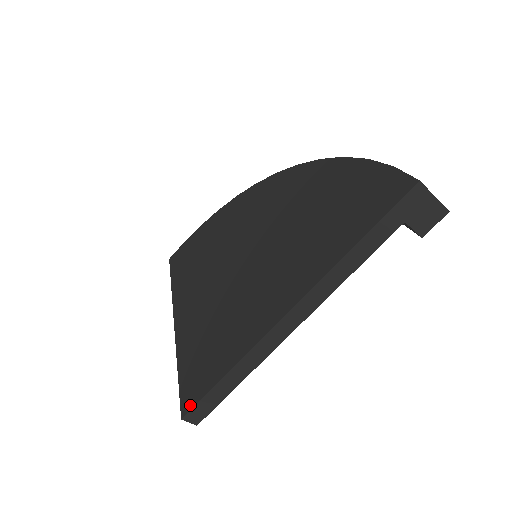
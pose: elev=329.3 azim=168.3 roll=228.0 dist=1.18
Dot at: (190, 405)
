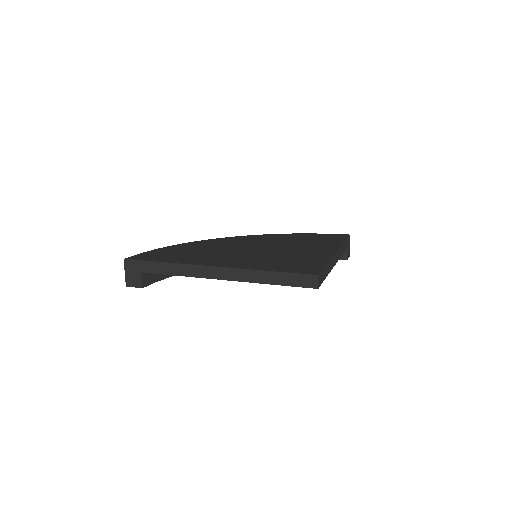
Dot at: (317, 271)
